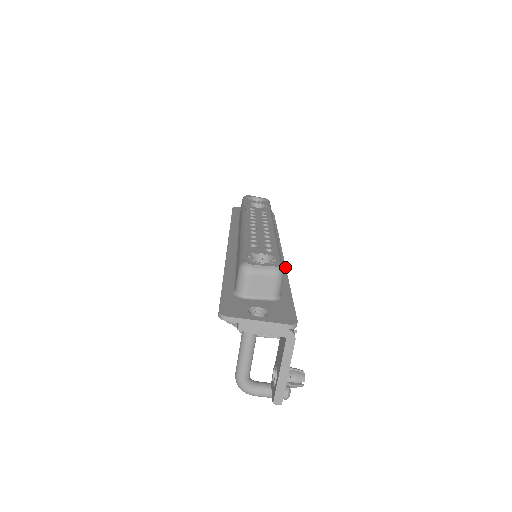
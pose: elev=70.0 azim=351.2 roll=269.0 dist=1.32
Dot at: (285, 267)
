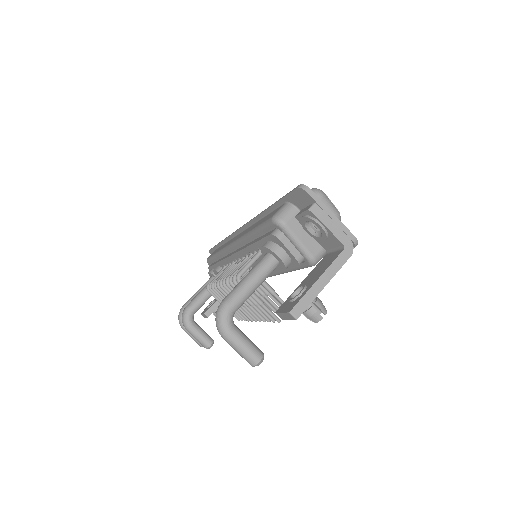
Dot at: occluded
